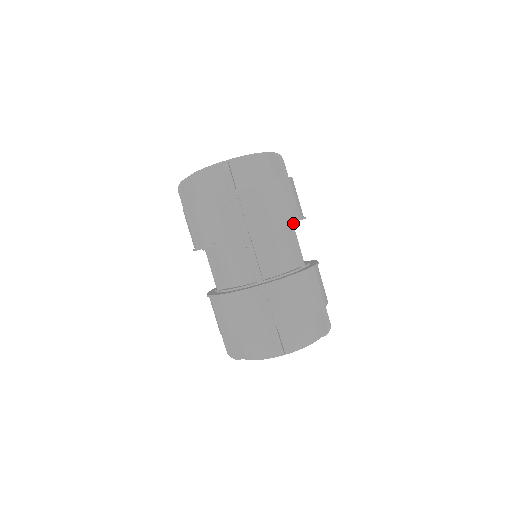
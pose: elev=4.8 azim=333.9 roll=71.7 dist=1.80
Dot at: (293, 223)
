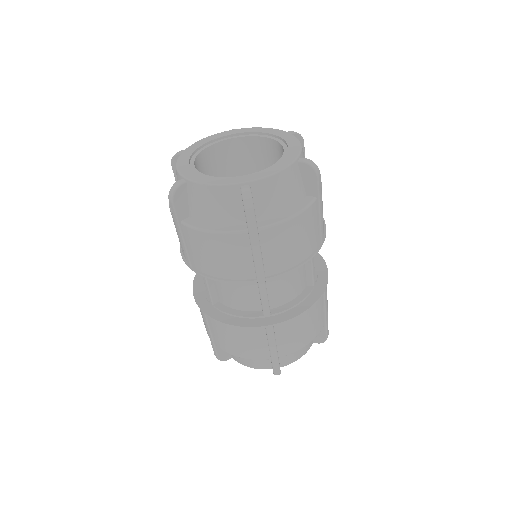
Dot at: occluded
